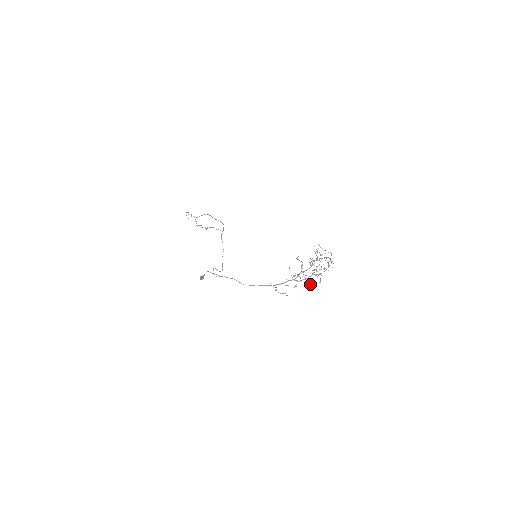
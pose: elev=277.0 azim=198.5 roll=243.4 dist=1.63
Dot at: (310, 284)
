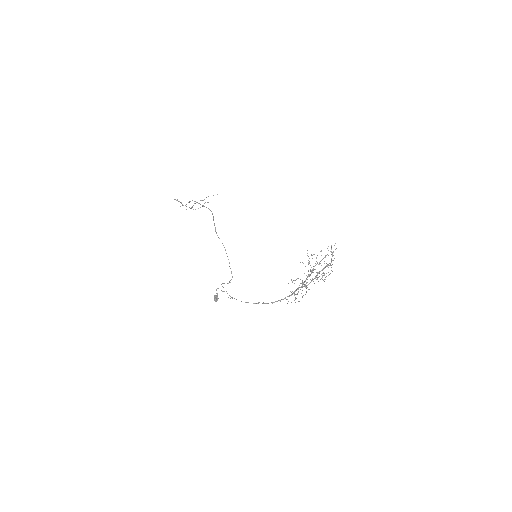
Dot at: occluded
